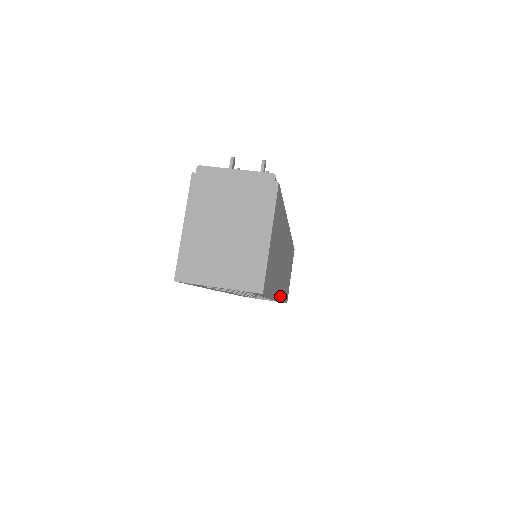
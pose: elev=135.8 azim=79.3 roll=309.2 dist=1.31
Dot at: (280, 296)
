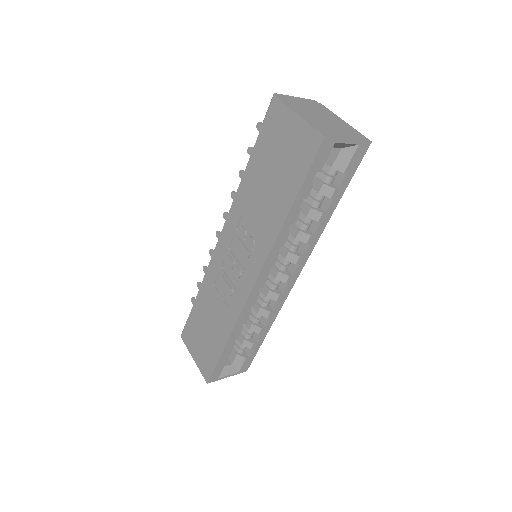
Dot at: occluded
